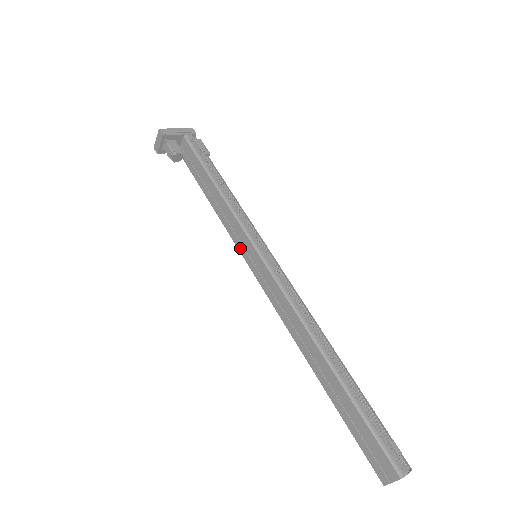
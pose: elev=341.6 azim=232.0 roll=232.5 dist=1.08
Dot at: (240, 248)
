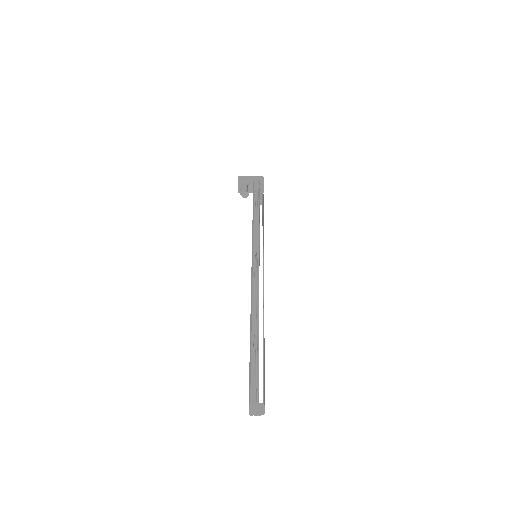
Dot at: occluded
